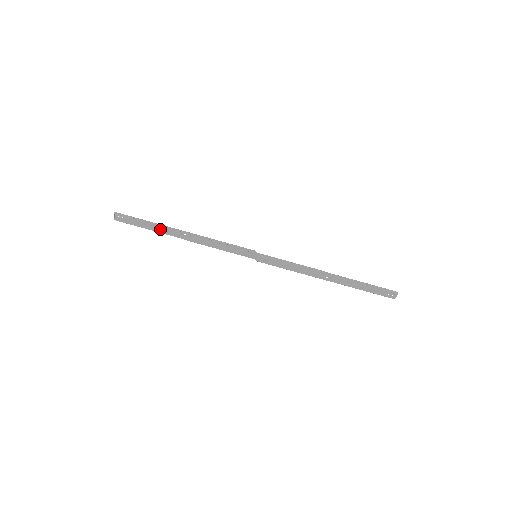
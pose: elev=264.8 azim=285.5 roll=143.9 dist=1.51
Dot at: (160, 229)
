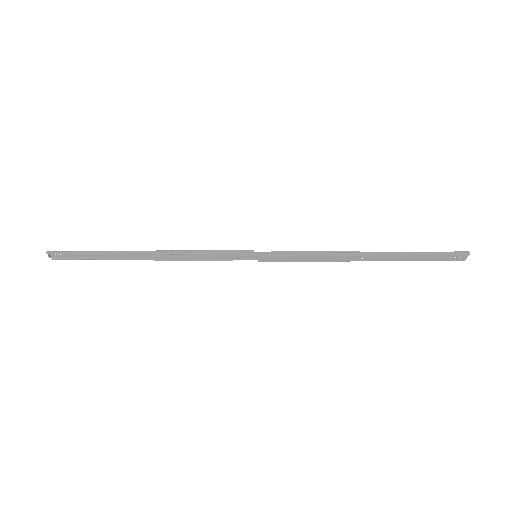
Dot at: (116, 255)
